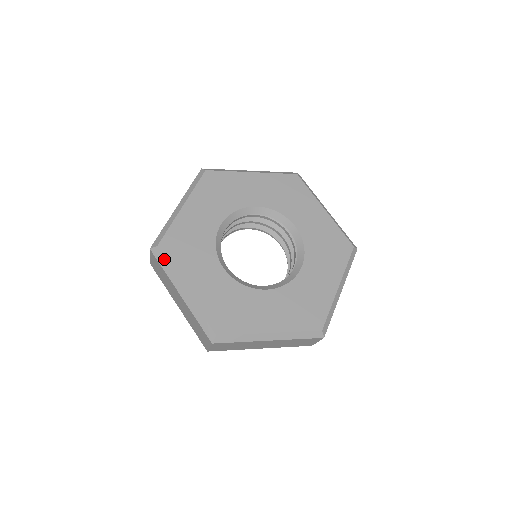
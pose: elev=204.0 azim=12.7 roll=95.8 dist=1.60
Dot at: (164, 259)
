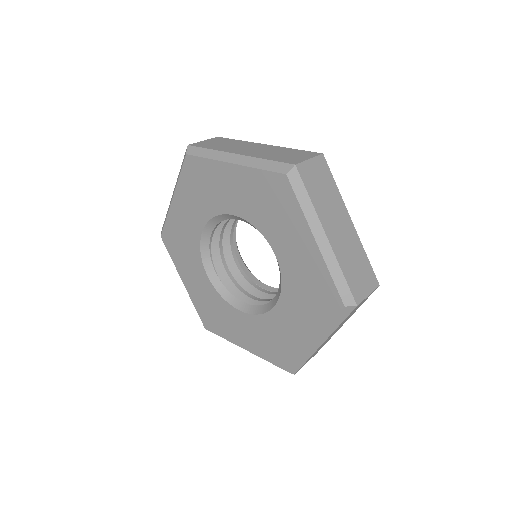
Dot at: (167, 250)
